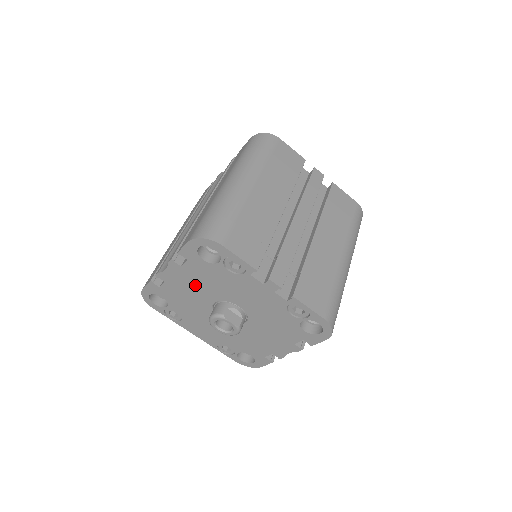
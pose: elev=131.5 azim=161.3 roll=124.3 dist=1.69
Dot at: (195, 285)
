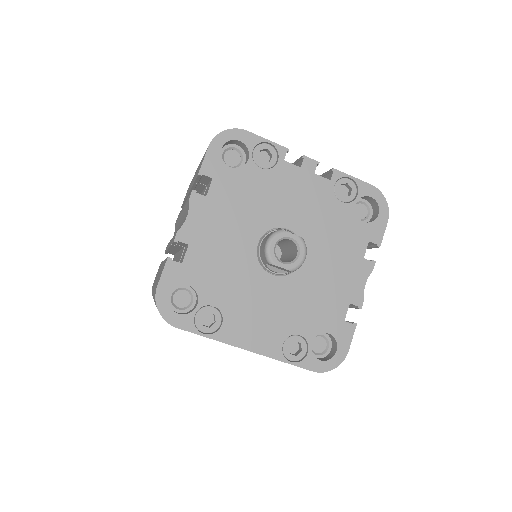
Dot at: (228, 223)
